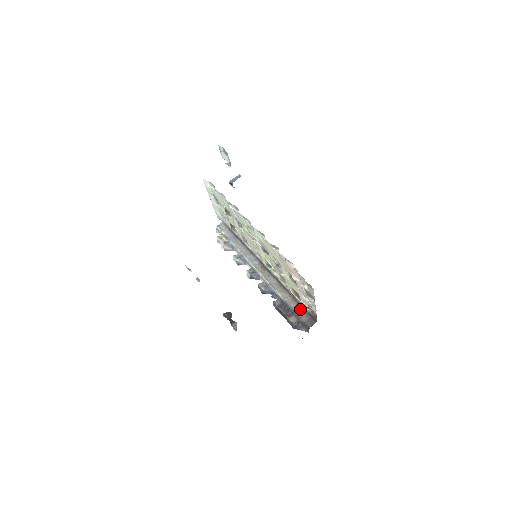
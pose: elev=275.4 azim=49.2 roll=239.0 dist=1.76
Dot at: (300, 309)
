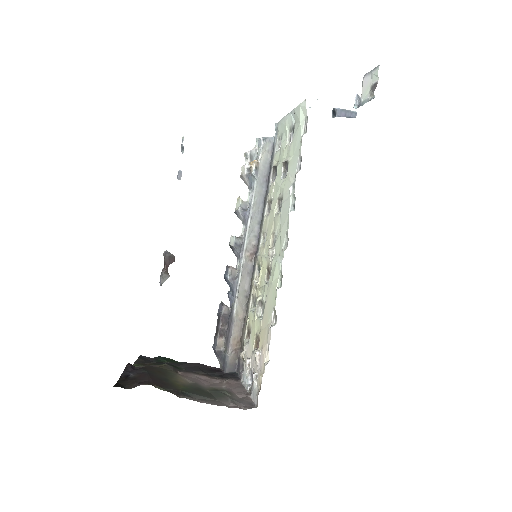
Dot at: (237, 344)
